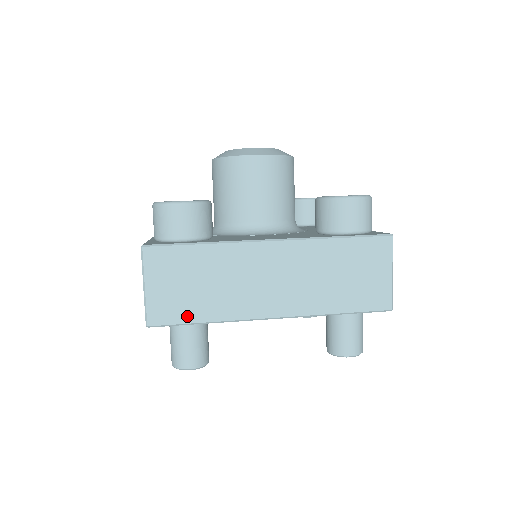
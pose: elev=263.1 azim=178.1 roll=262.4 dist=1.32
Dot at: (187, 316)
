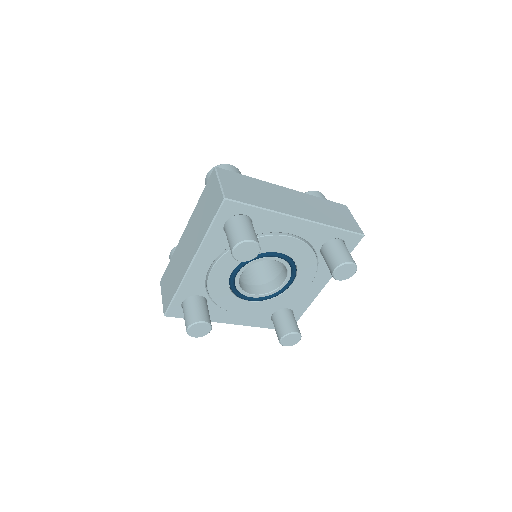
Dot at: (249, 201)
